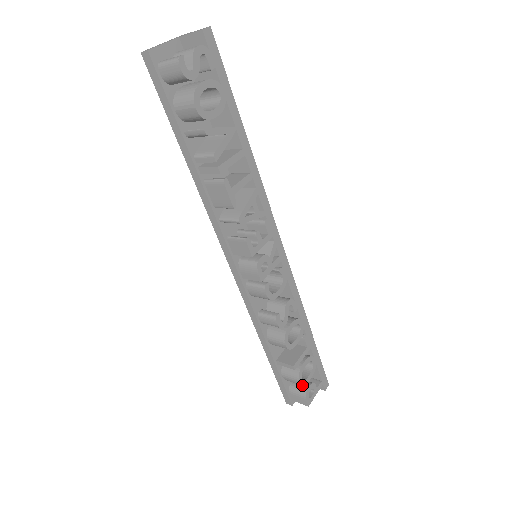
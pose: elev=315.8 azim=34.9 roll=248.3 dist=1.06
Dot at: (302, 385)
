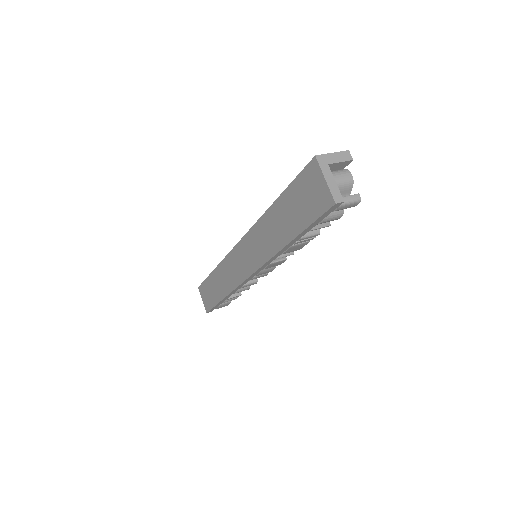
Dot at: occluded
